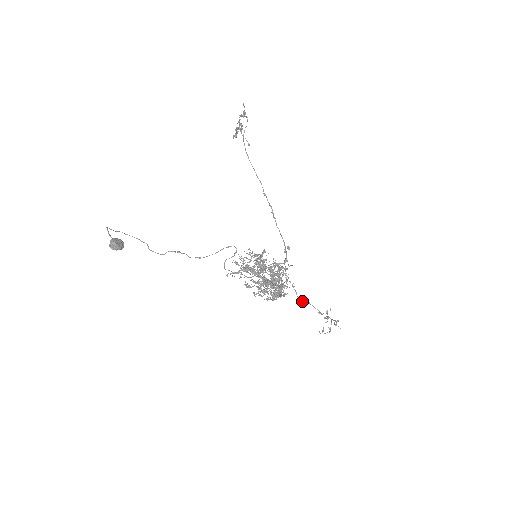
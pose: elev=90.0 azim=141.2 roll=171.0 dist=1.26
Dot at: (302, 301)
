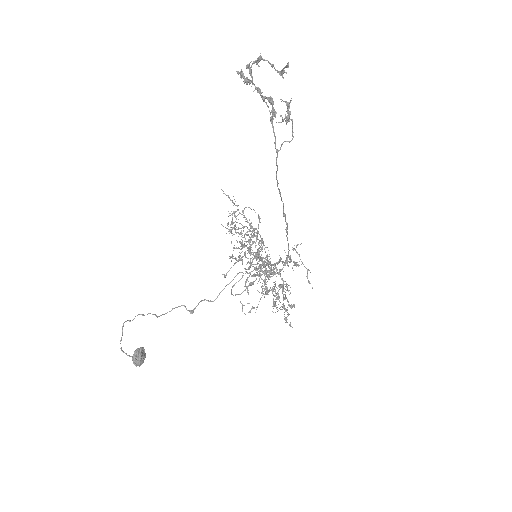
Dot at: occluded
